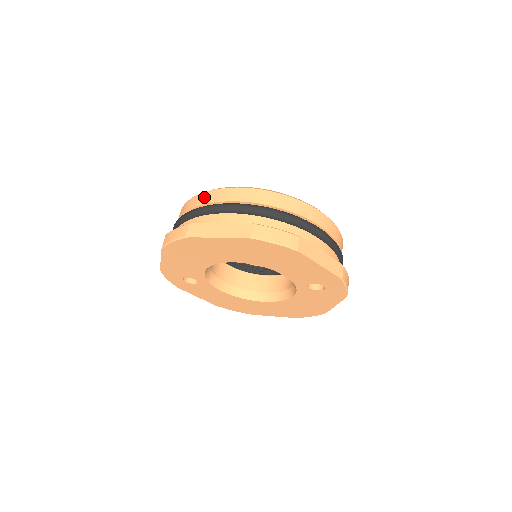
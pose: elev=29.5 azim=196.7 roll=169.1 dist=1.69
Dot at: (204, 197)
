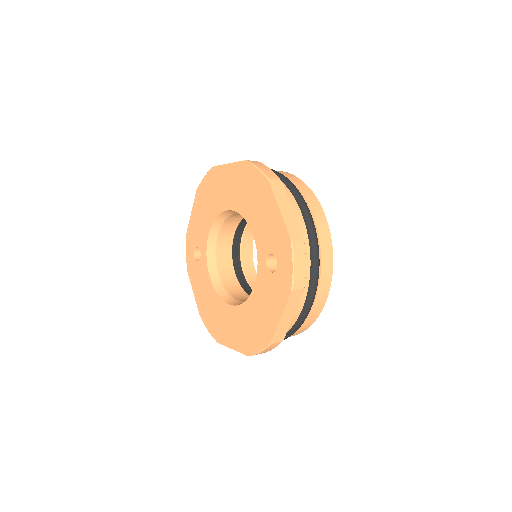
Dot at: occluded
